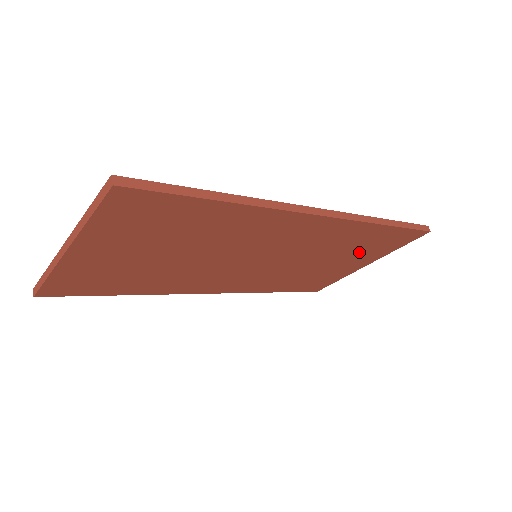
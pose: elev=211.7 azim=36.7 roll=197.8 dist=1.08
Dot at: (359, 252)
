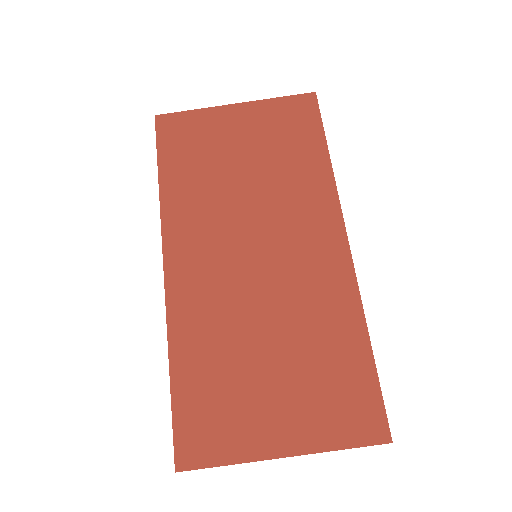
Dot at: (309, 383)
